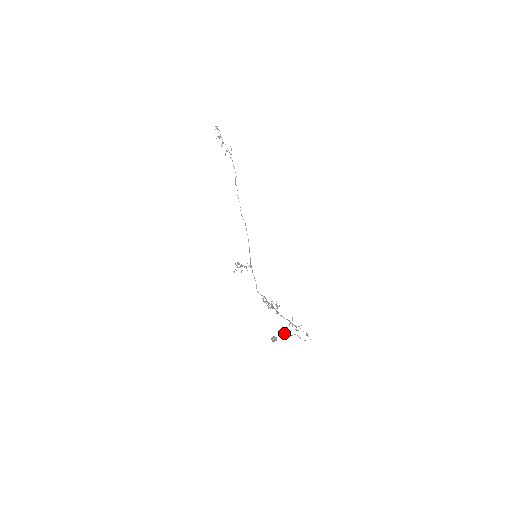
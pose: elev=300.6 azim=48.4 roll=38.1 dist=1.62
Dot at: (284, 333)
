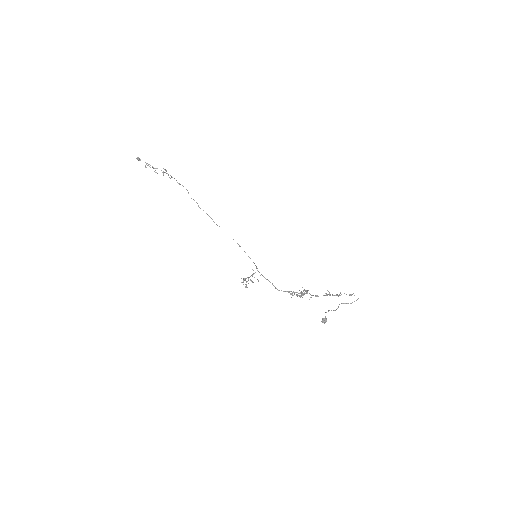
Dot at: (329, 310)
